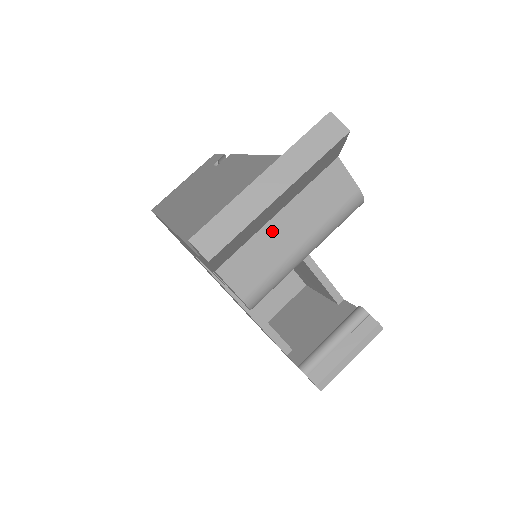
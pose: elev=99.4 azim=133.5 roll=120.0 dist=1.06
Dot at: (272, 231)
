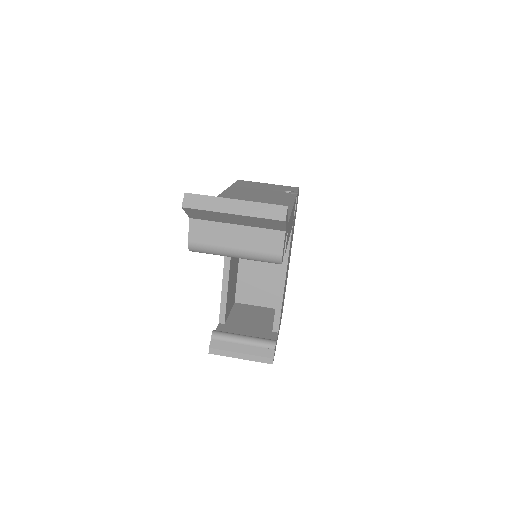
Dot at: (227, 229)
